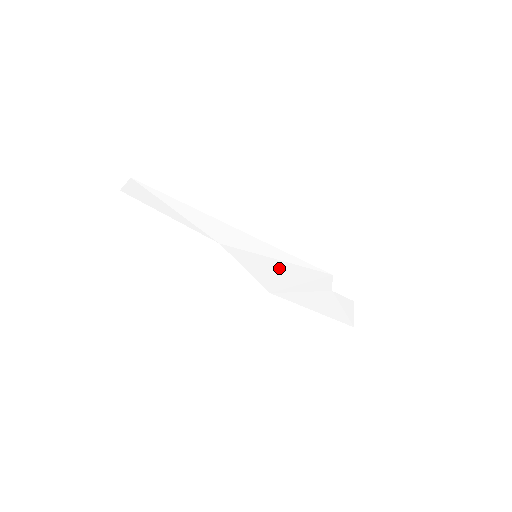
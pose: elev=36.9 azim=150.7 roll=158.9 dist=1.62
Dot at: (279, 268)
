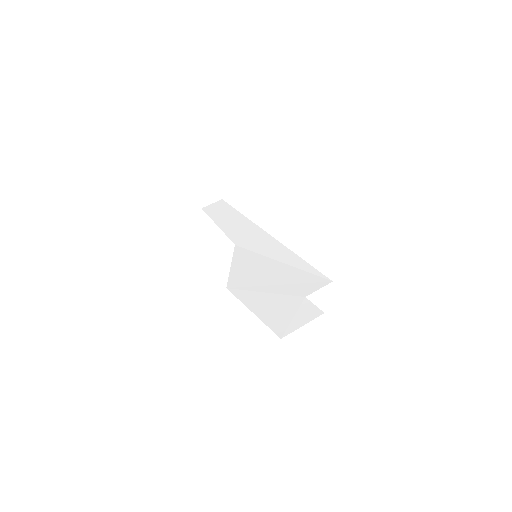
Dot at: (268, 268)
